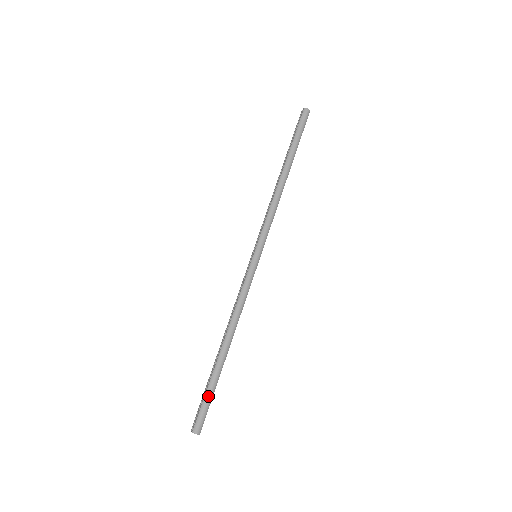
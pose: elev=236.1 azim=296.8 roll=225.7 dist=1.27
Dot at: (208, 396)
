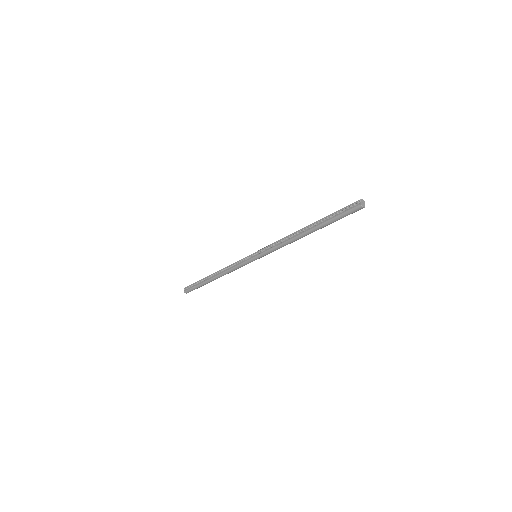
Dot at: (197, 287)
